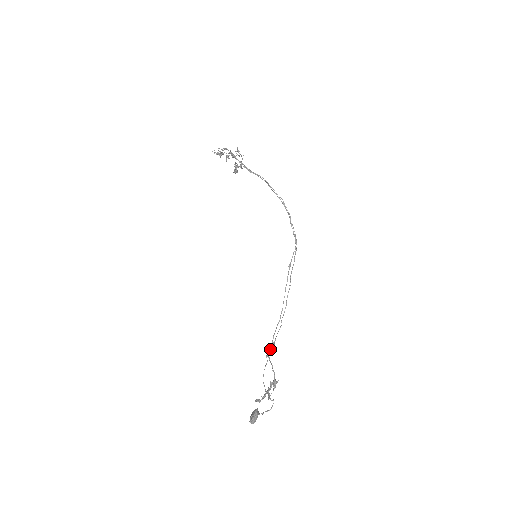
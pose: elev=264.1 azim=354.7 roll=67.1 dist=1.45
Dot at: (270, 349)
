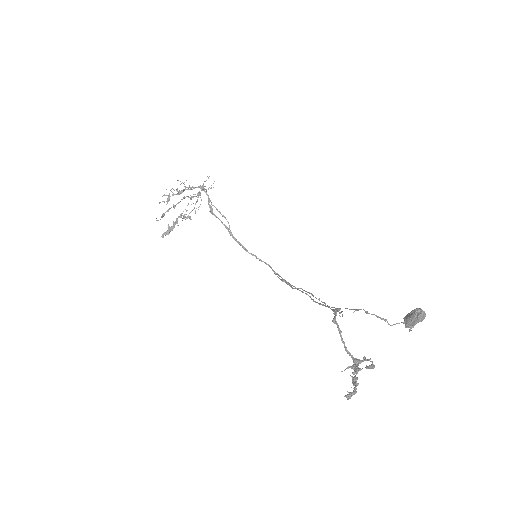
Dot at: (338, 311)
